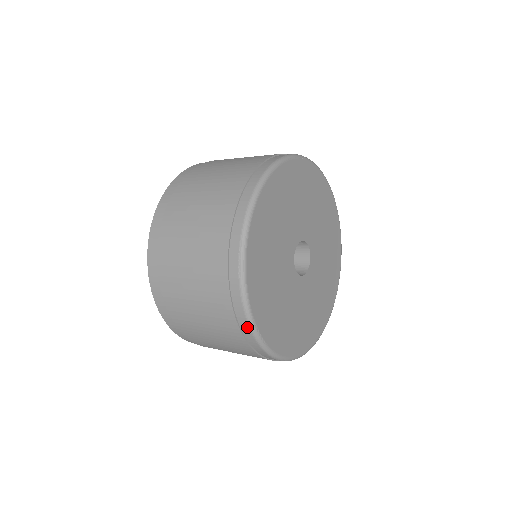
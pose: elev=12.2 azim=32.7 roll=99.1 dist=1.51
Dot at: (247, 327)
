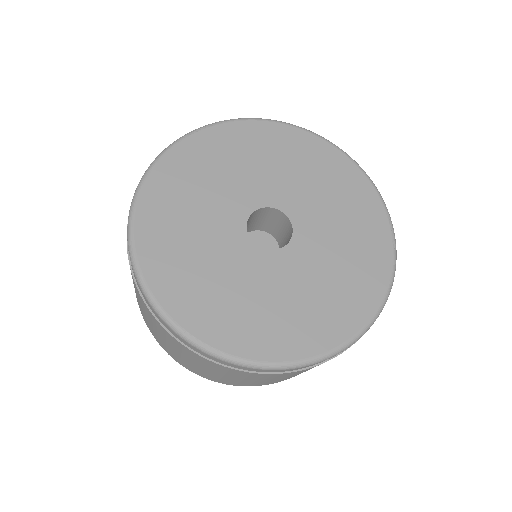
Dot at: (187, 343)
